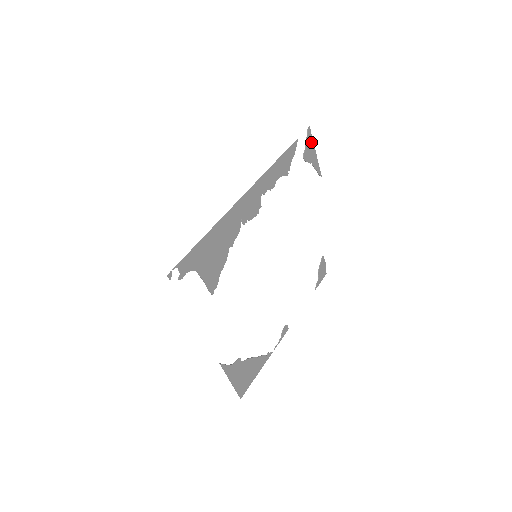
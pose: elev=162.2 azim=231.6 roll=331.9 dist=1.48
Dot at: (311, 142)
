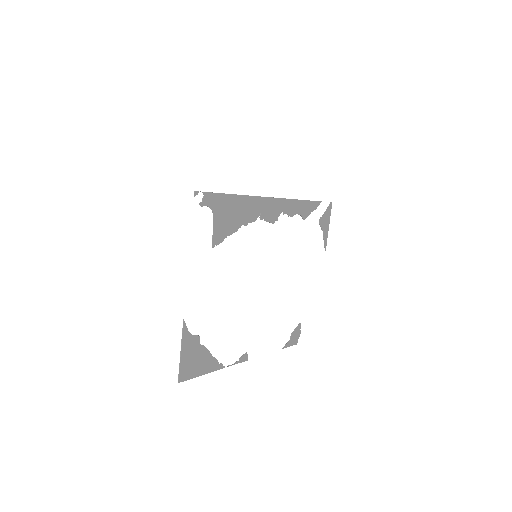
Dot at: (329, 215)
